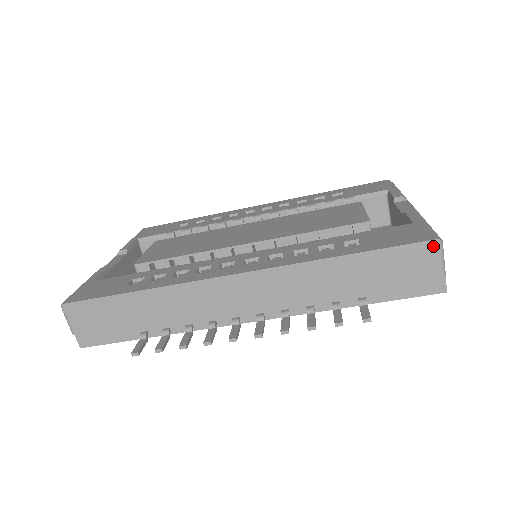
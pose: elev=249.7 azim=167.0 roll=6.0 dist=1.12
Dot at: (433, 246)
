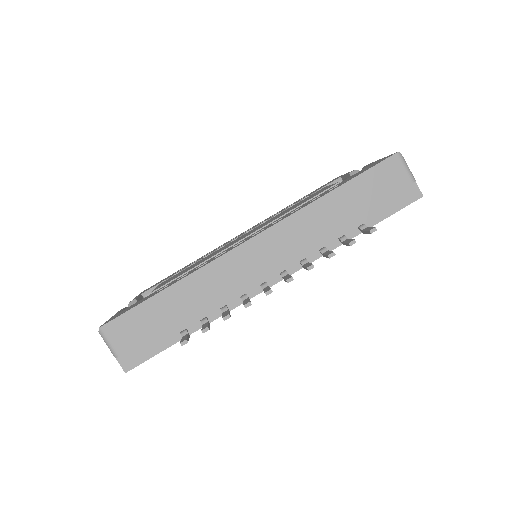
Dot at: (396, 159)
